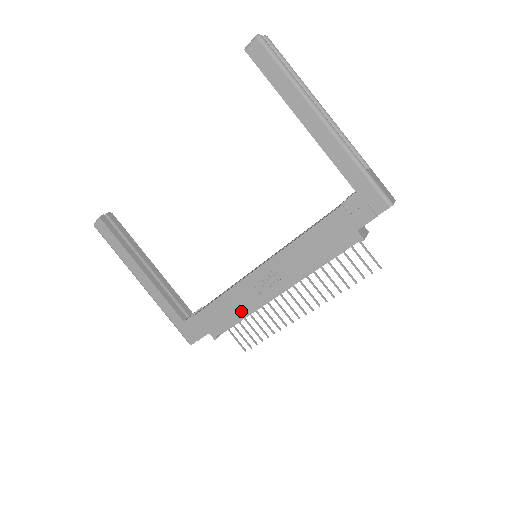
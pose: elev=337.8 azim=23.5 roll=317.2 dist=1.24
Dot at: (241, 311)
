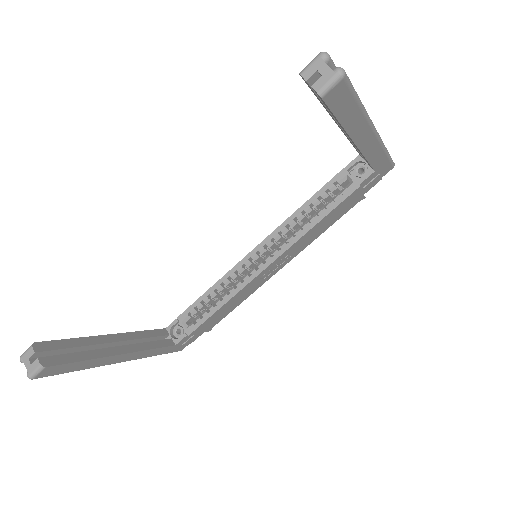
Dot at: (242, 300)
